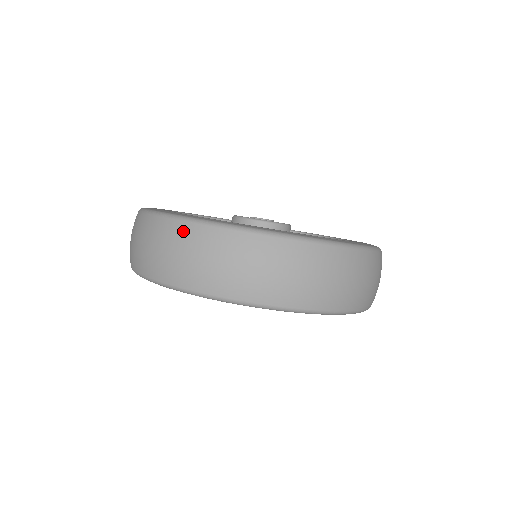
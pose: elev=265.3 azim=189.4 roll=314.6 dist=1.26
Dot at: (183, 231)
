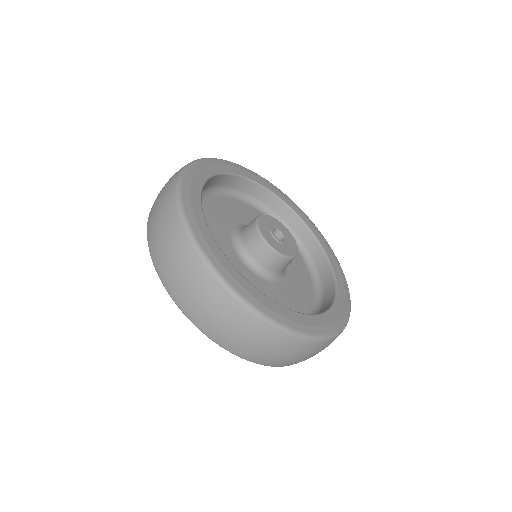
Dot at: (191, 259)
